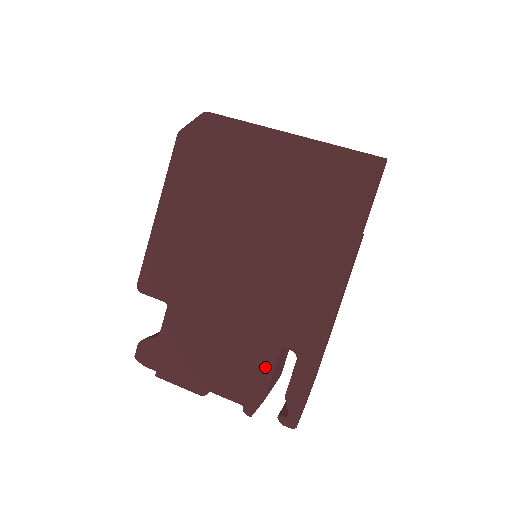
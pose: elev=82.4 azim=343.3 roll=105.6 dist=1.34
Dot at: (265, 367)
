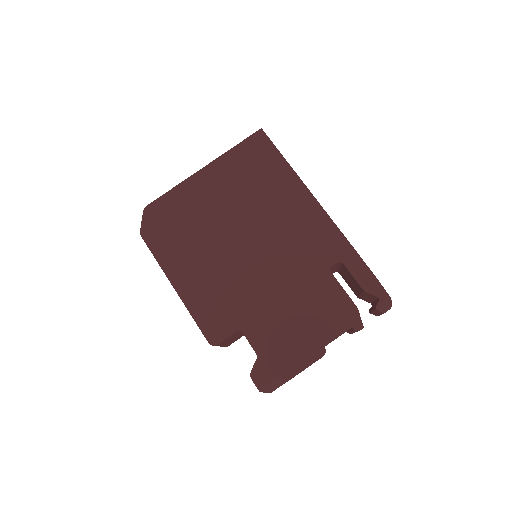
Dot at: (334, 290)
